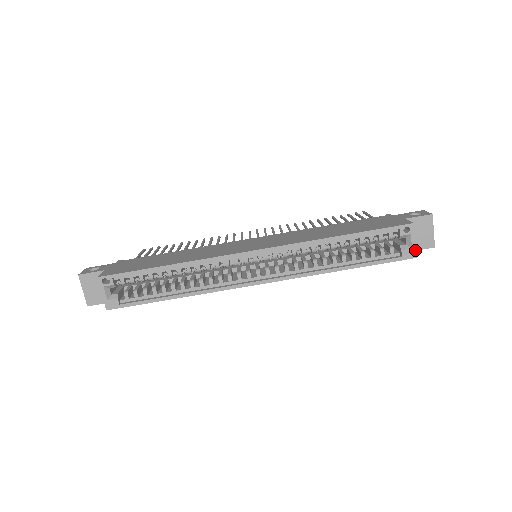
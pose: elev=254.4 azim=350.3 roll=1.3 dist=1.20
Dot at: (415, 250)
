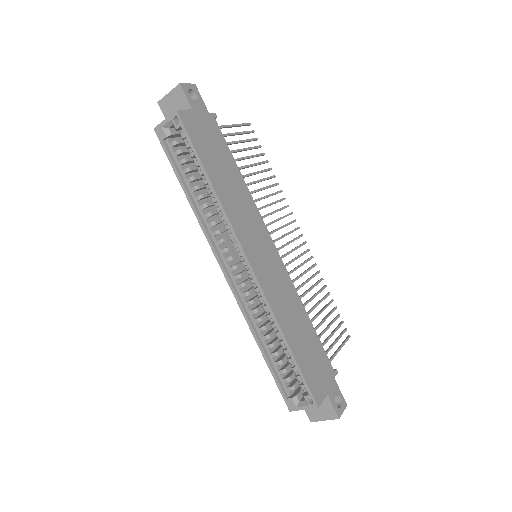
Dot at: (296, 410)
